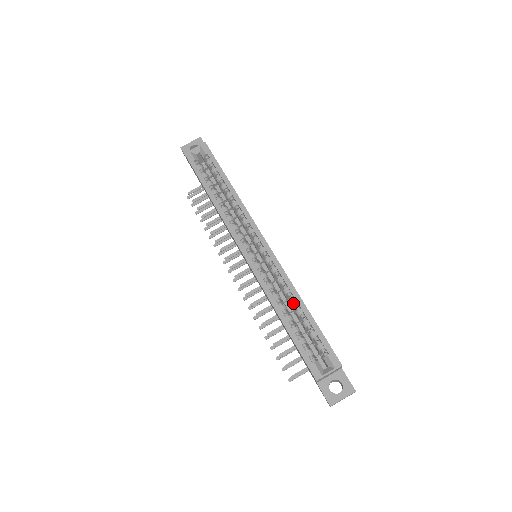
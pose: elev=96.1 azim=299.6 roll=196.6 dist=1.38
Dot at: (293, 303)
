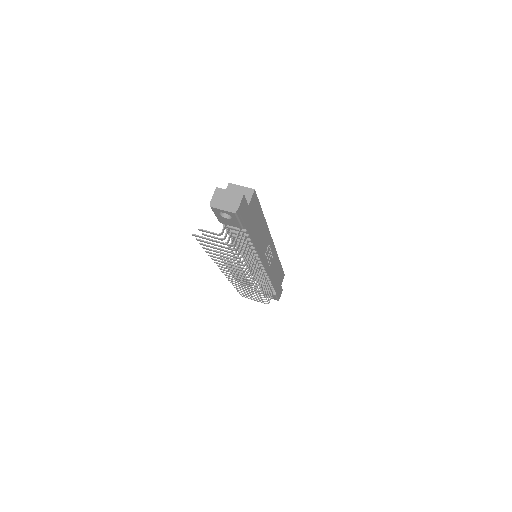
Dot at: occluded
